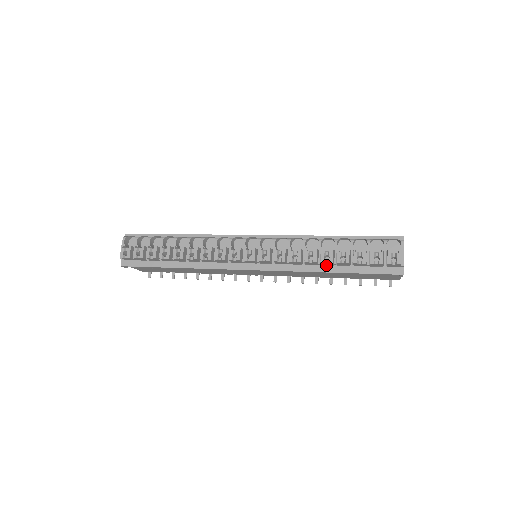
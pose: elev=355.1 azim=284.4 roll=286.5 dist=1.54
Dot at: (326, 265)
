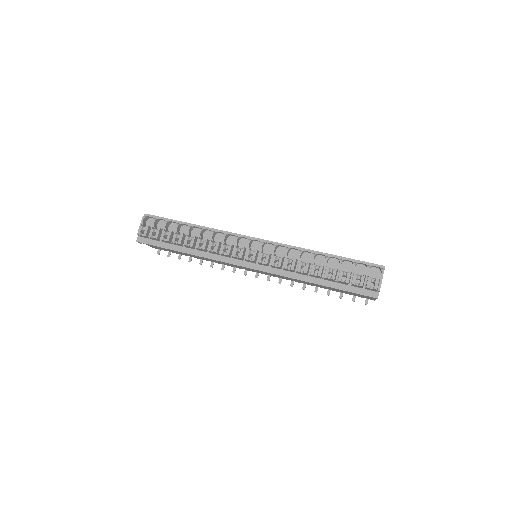
Dot at: (315, 277)
